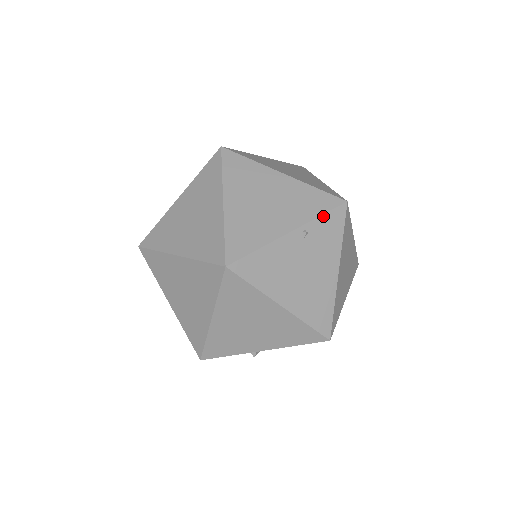
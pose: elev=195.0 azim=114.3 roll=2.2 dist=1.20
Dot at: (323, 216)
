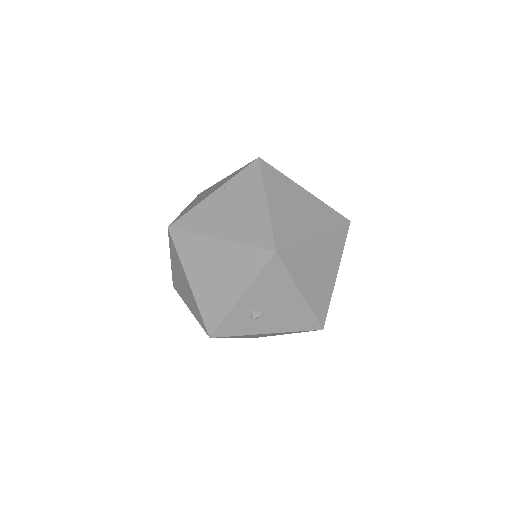
Dot at: (240, 173)
